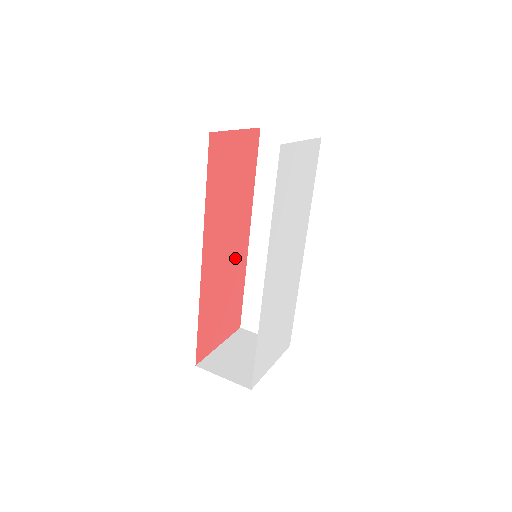
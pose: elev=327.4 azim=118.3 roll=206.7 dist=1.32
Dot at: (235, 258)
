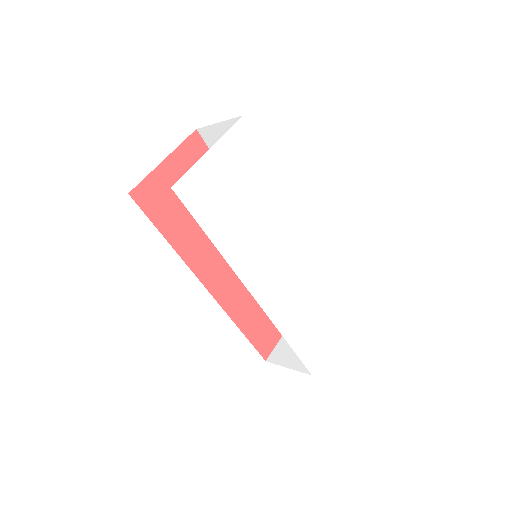
Dot at: occluded
